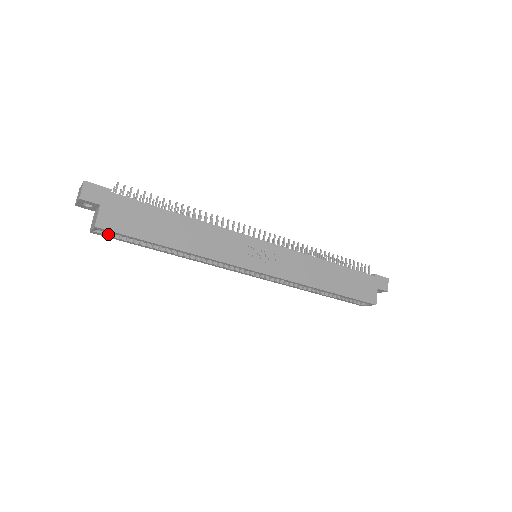
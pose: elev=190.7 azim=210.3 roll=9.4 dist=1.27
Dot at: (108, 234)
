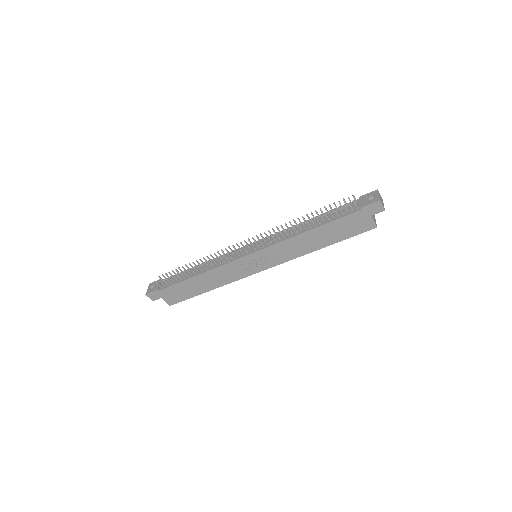
Dot at: occluded
